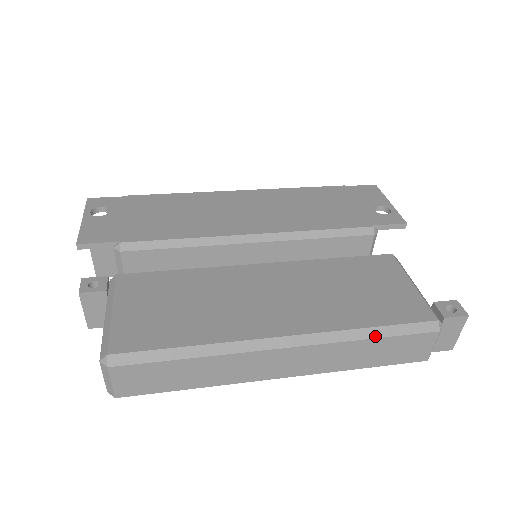
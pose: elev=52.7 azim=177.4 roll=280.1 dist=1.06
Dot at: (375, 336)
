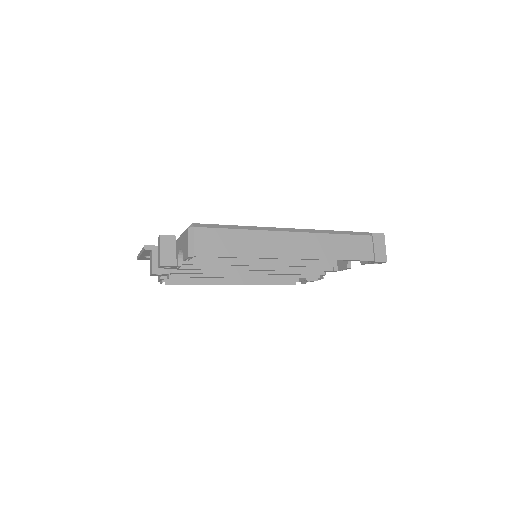
Dot at: (338, 233)
